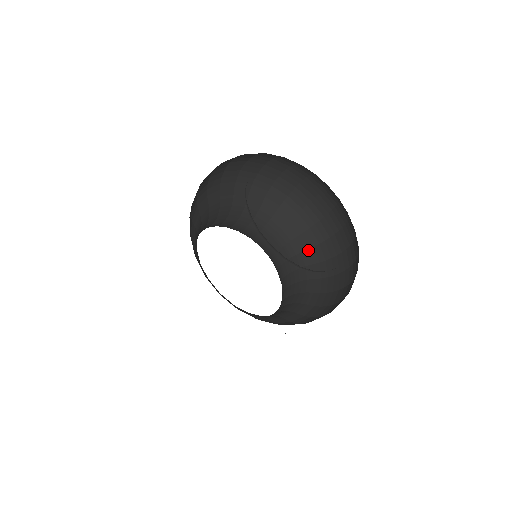
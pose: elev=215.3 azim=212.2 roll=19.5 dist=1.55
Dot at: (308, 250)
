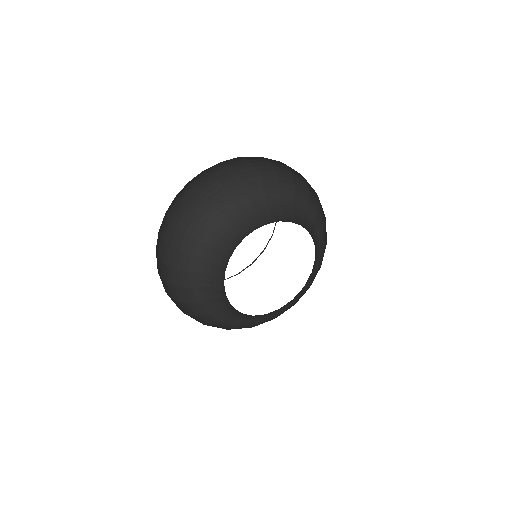
Dot at: (320, 252)
